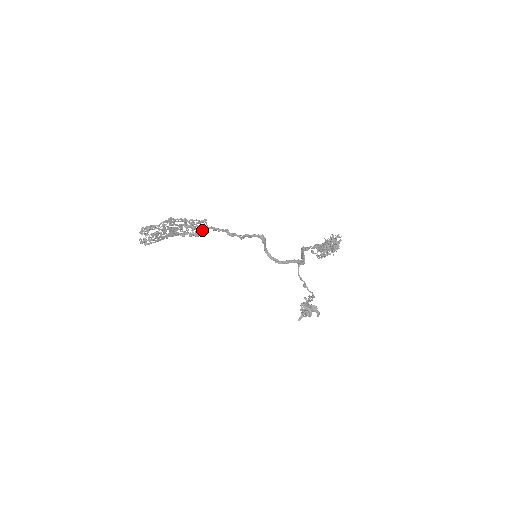
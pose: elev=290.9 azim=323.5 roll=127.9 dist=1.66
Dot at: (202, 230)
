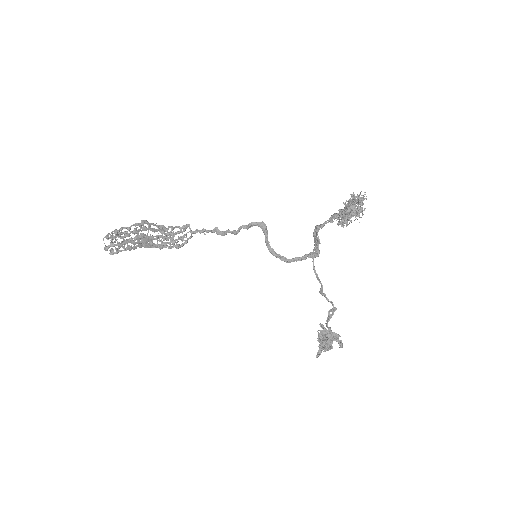
Dot at: (185, 235)
